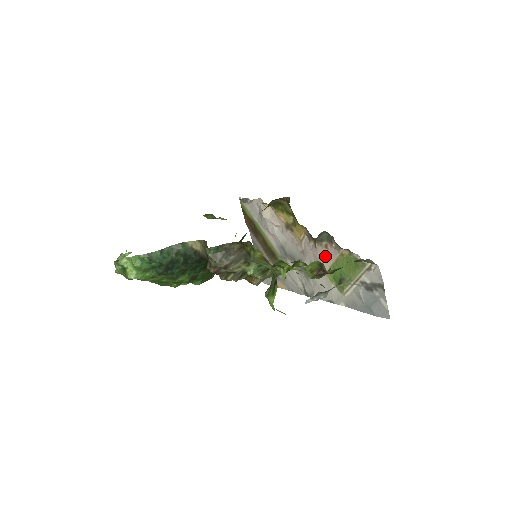
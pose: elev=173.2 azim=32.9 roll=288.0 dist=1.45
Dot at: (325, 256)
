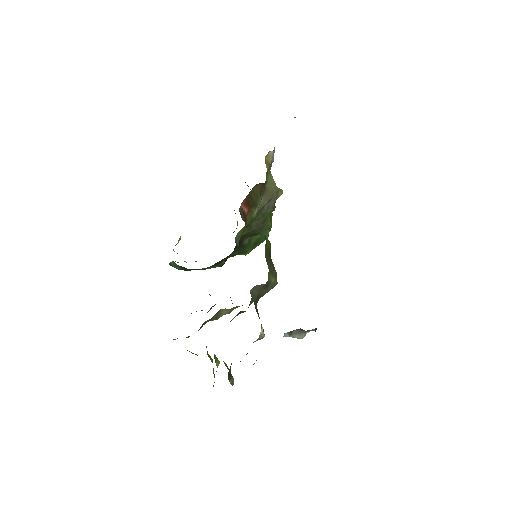
Dot at: occluded
